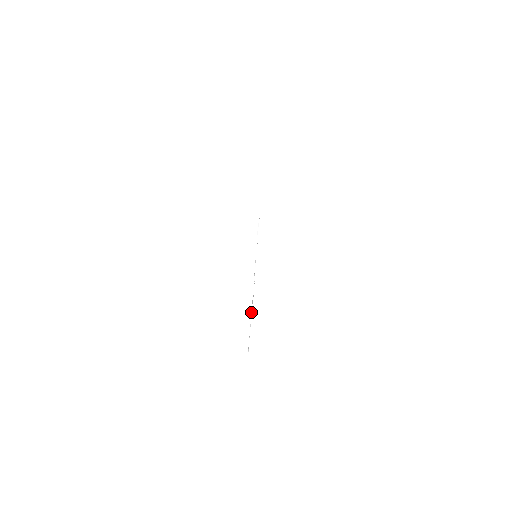
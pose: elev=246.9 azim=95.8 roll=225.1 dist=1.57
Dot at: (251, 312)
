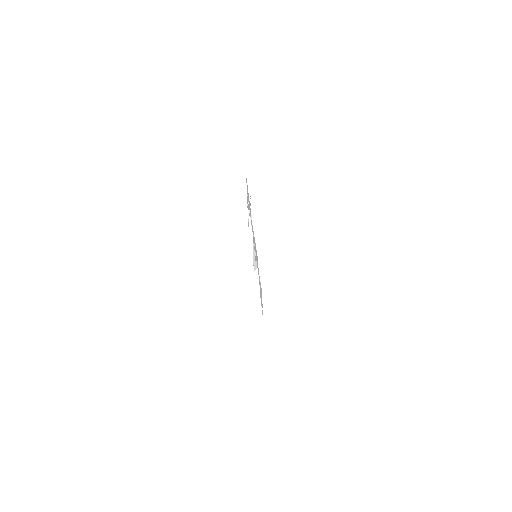
Dot at: (249, 214)
